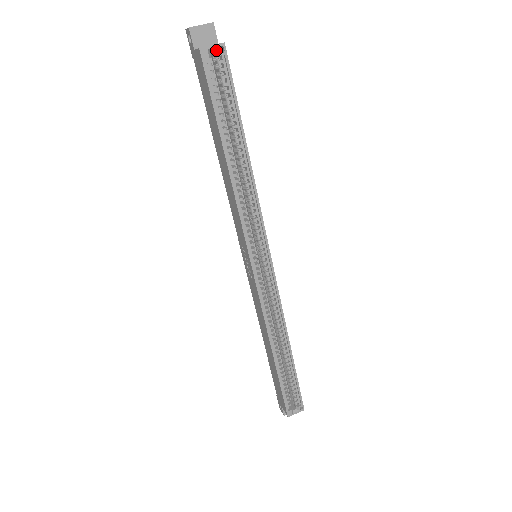
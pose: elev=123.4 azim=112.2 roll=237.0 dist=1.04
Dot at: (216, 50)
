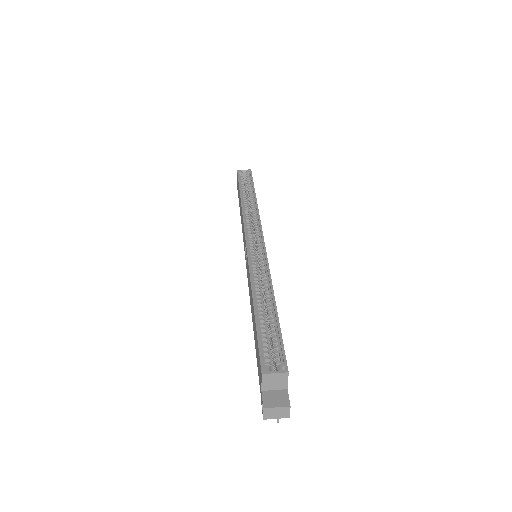
Dot at: (246, 172)
